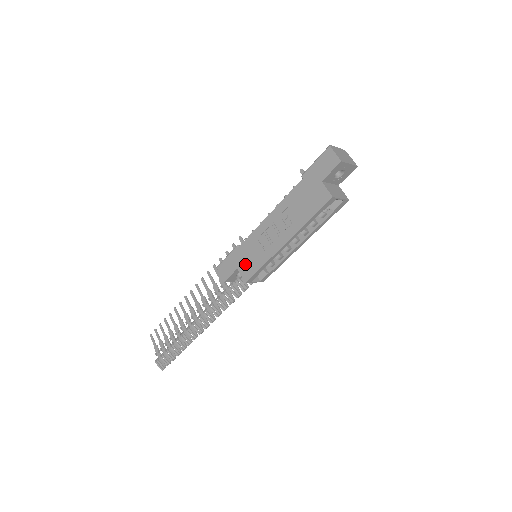
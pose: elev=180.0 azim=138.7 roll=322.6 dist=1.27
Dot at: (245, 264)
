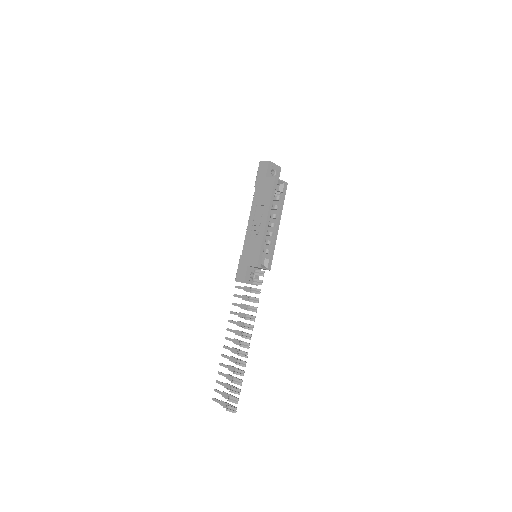
Dot at: (251, 258)
